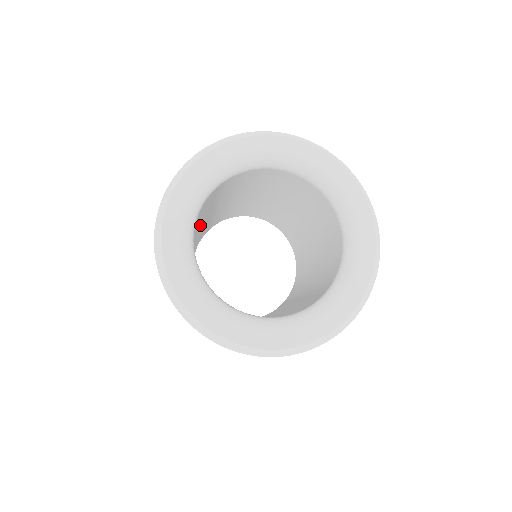
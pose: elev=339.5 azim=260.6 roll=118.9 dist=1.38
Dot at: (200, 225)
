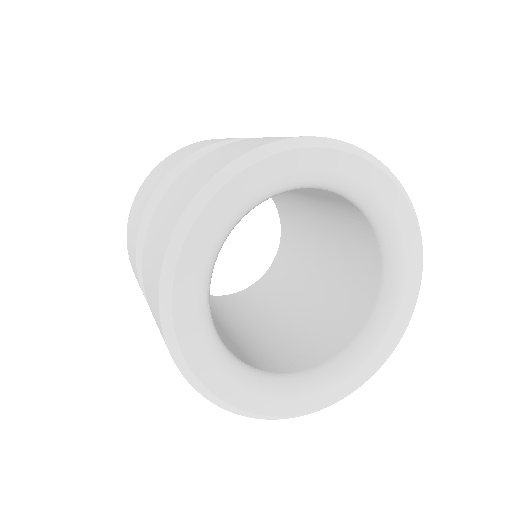
Dot at: occluded
